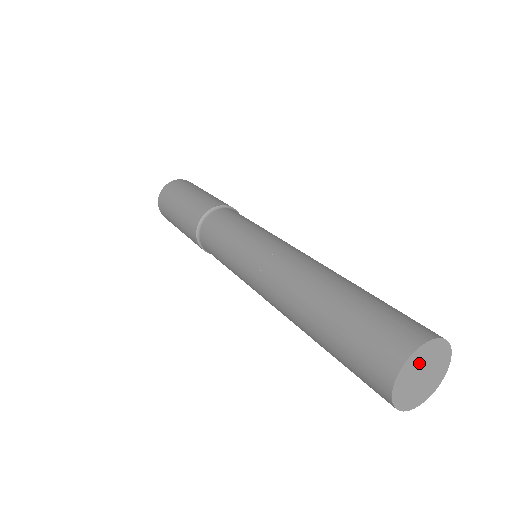
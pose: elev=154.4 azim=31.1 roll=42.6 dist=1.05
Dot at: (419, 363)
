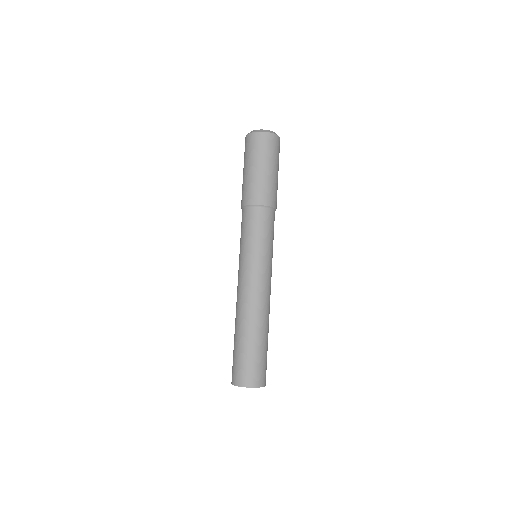
Dot at: occluded
